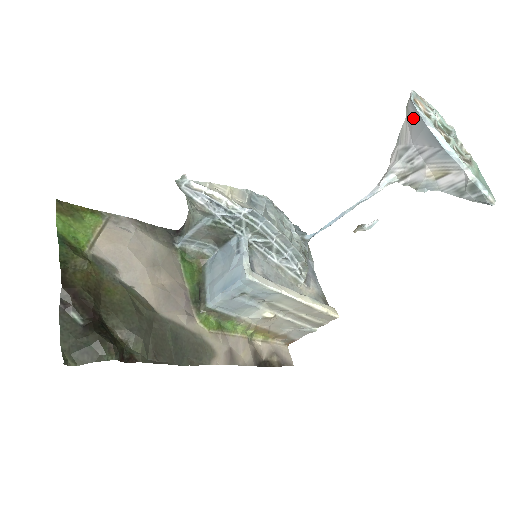
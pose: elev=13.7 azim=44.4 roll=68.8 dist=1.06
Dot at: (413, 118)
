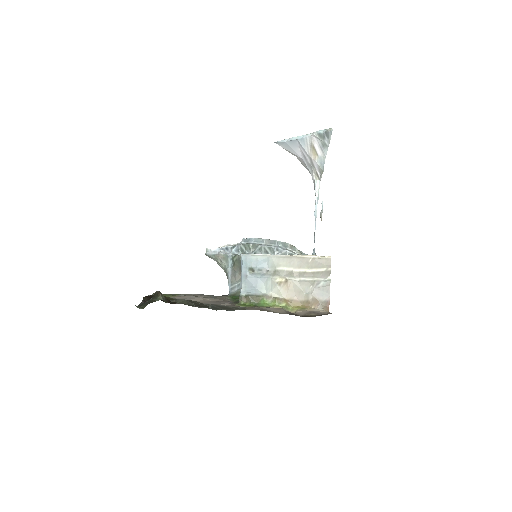
Dot at: (286, 148)
